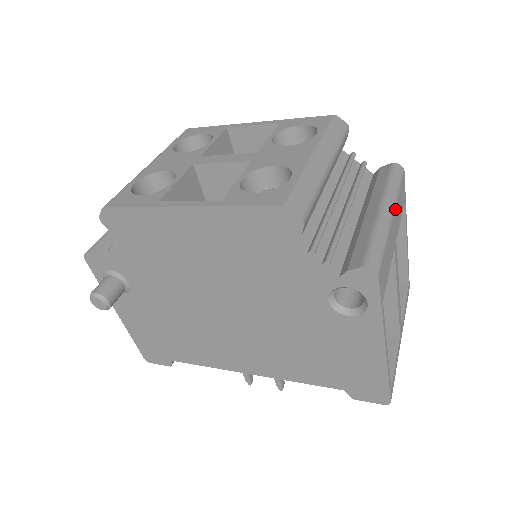
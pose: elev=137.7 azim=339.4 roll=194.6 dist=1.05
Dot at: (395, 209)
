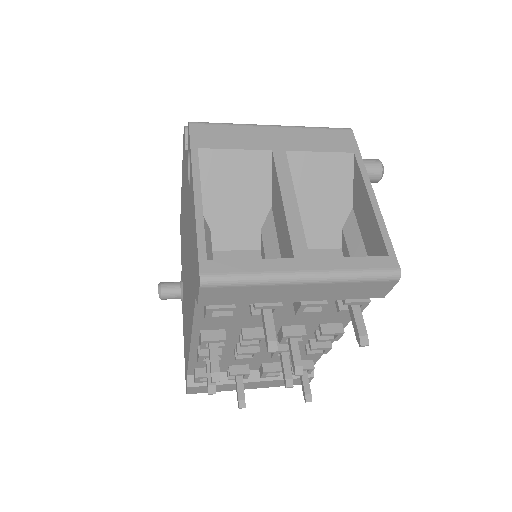
Dot at: (287, 128)
